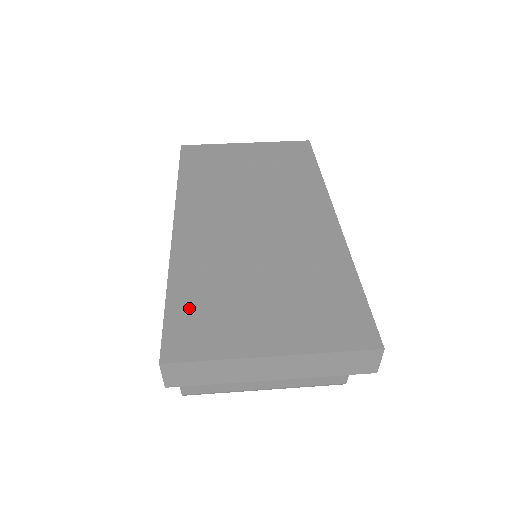
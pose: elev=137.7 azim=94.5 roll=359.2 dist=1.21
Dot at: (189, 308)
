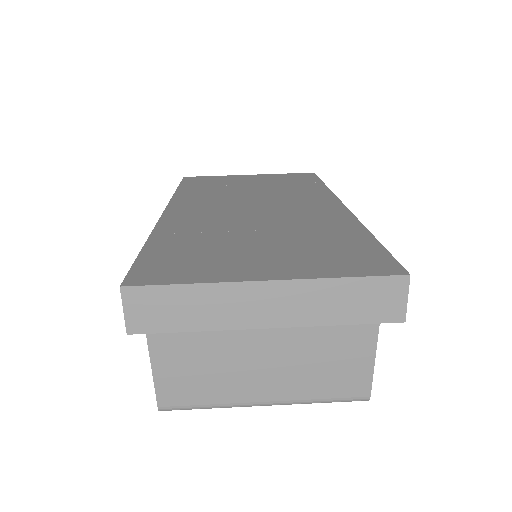
Dot at: (168, 253)
